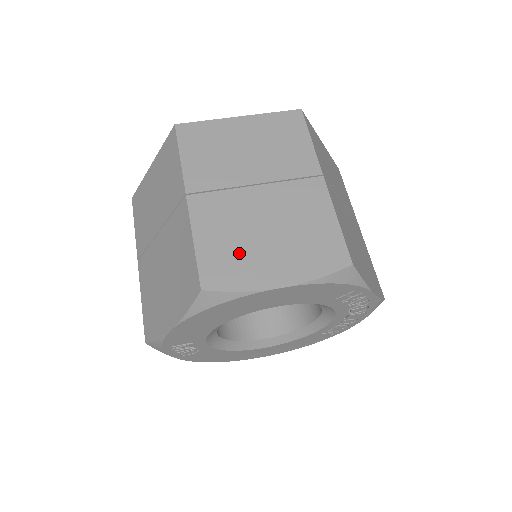
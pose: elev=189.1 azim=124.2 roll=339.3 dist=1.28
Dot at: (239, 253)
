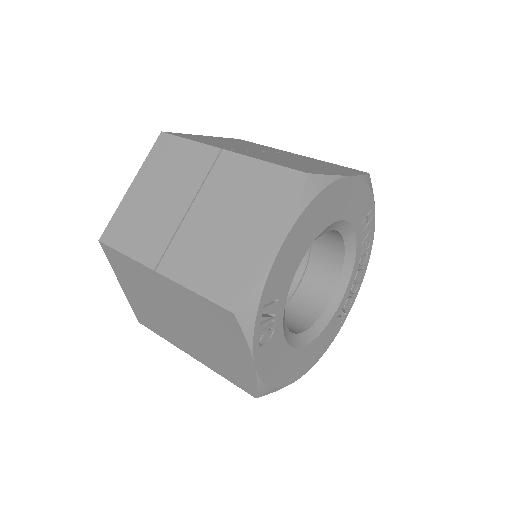
Dot at: (302, 166)
